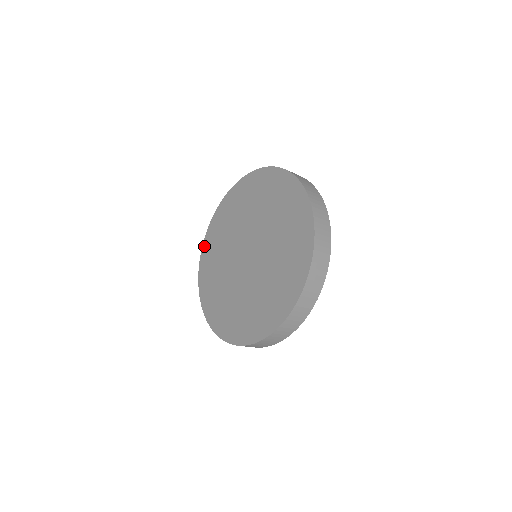
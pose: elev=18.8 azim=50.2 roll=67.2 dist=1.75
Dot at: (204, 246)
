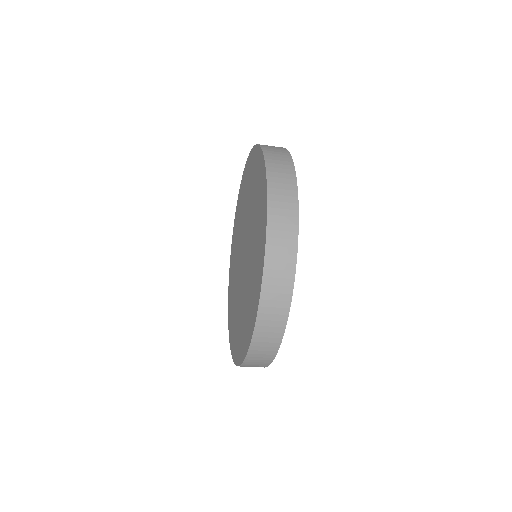
Dot at: (234, 221)
